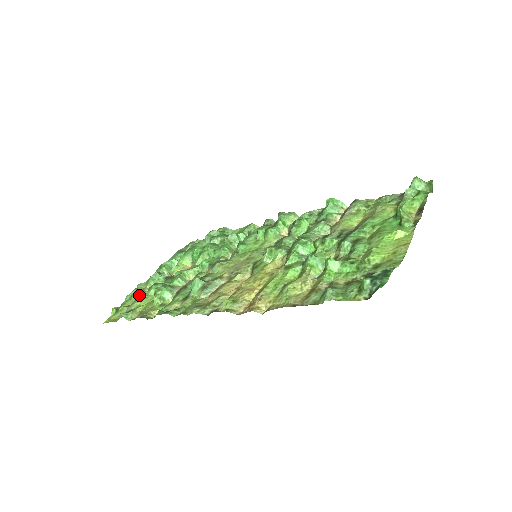
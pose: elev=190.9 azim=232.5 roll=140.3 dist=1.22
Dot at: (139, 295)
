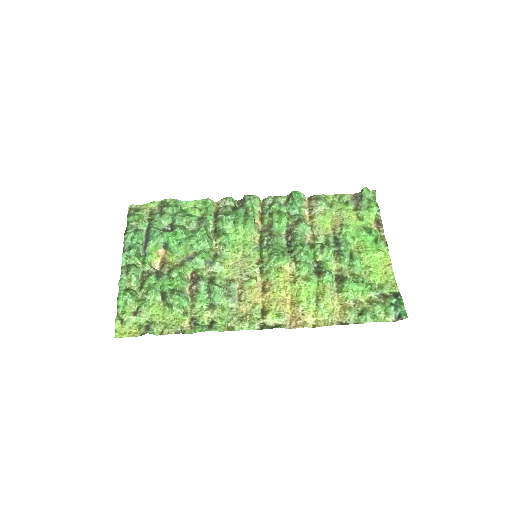
Dot at: (134, 298)
